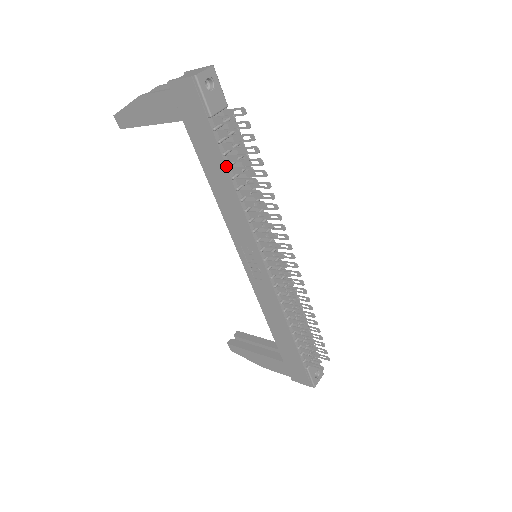
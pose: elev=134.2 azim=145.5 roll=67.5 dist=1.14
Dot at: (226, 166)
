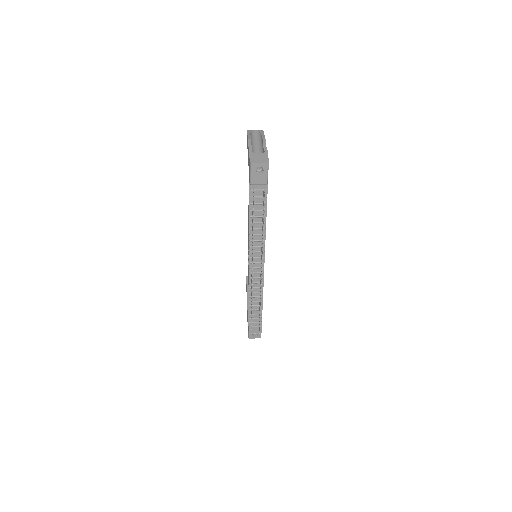
Dot at: (249, 209)
